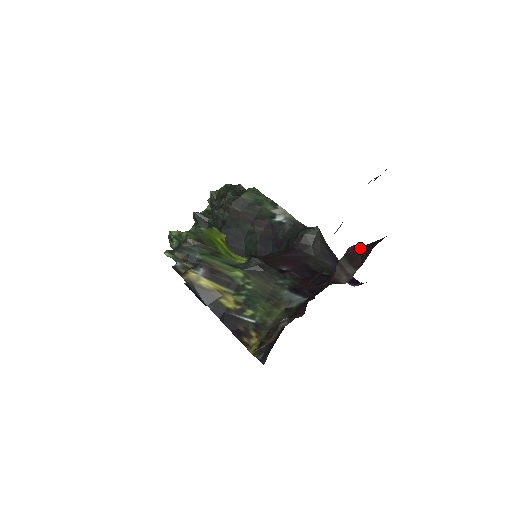
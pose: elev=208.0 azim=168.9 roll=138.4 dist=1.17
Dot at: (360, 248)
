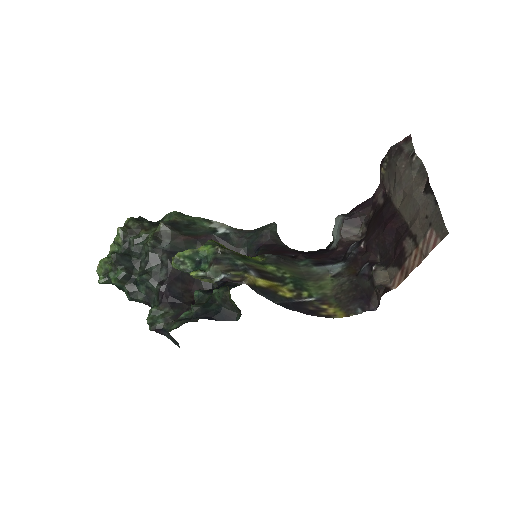
Dot at: (352, 213)
